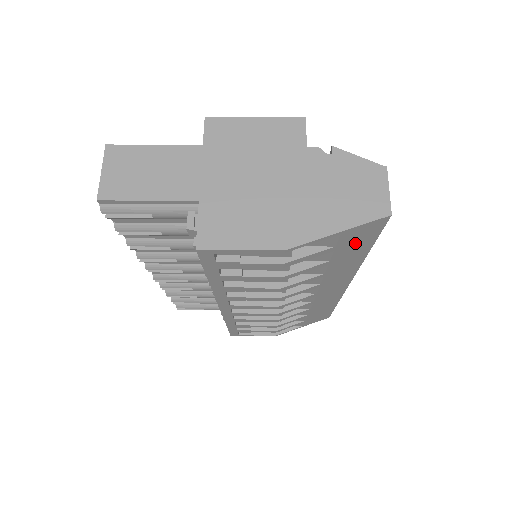
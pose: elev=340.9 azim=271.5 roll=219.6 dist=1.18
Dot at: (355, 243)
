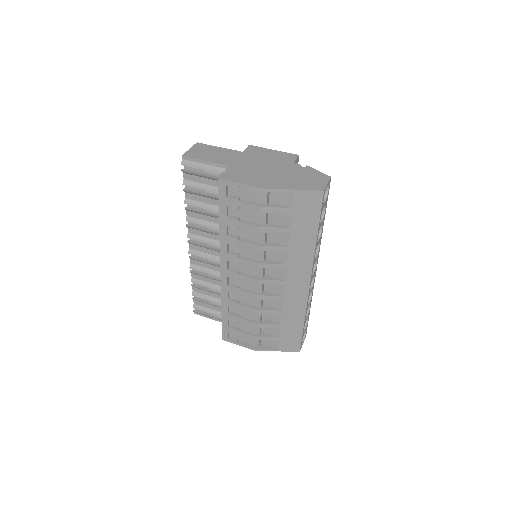
Dot at: (305, 213)
